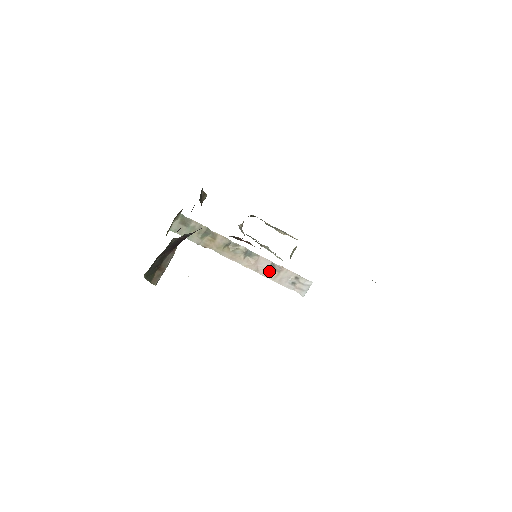
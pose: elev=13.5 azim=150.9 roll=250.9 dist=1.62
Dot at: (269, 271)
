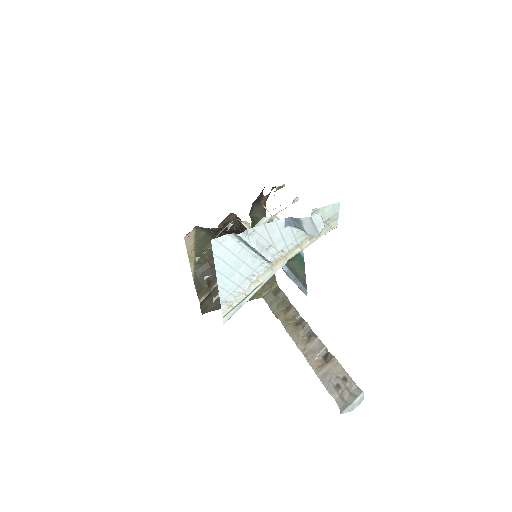
Dot at: (319, 360)
